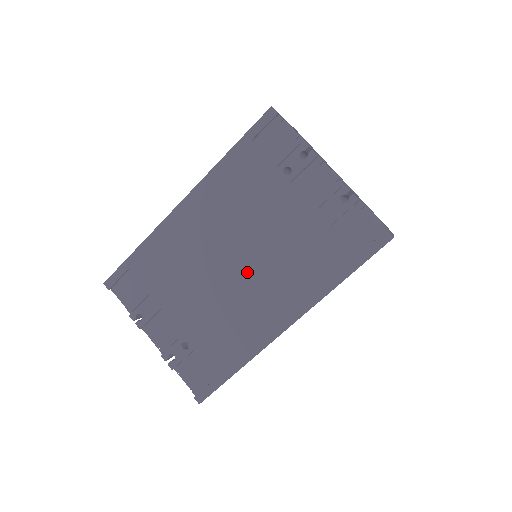
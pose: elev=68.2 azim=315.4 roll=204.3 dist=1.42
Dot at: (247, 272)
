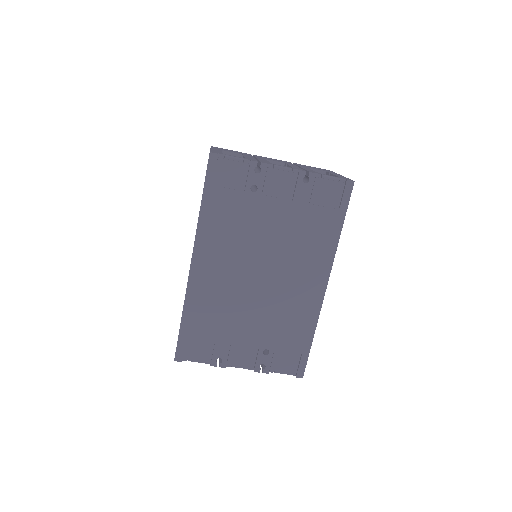
Dot at: (274, 274)
